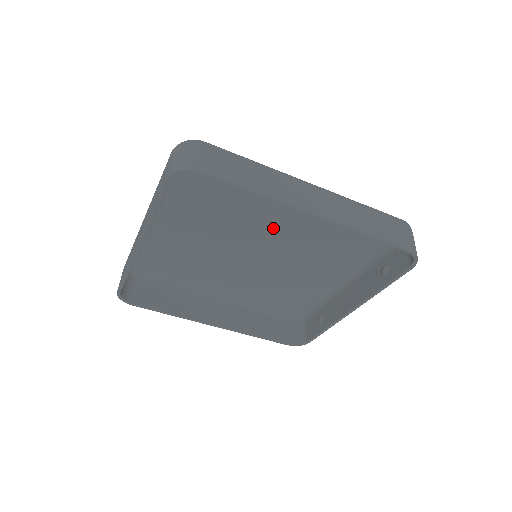
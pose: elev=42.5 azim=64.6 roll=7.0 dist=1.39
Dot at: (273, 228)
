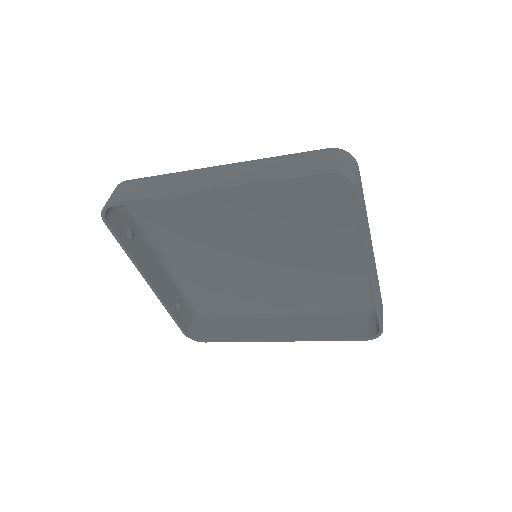
Dot at: (244, 223)
